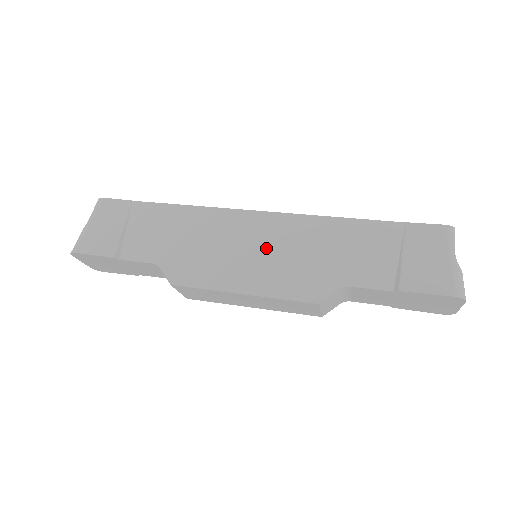
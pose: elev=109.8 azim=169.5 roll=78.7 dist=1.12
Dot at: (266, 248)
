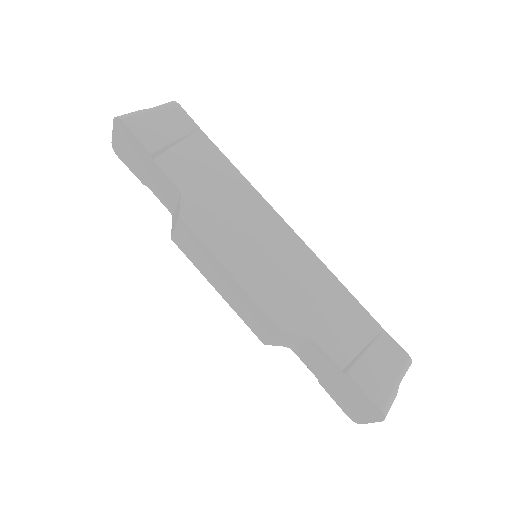
Dot at: (275, 257)
